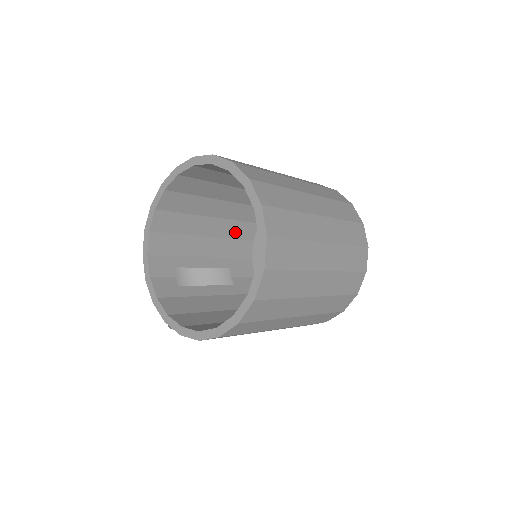
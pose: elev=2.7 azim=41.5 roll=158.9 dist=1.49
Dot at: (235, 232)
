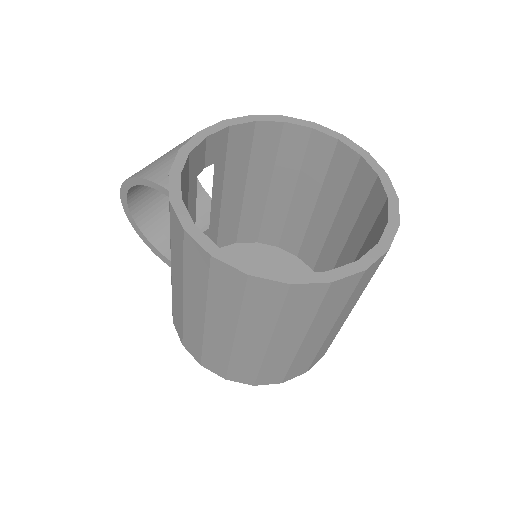
Dot at: (248, 220)
